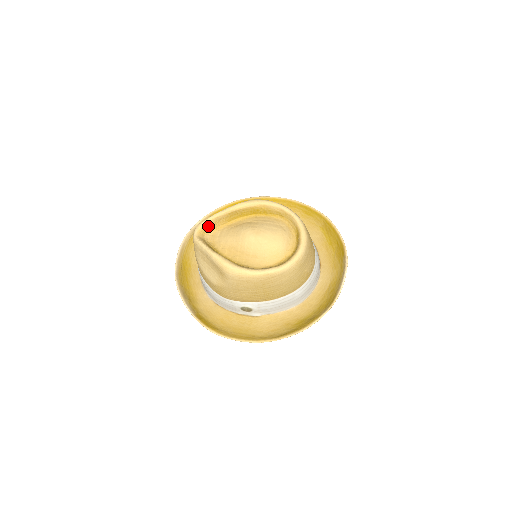
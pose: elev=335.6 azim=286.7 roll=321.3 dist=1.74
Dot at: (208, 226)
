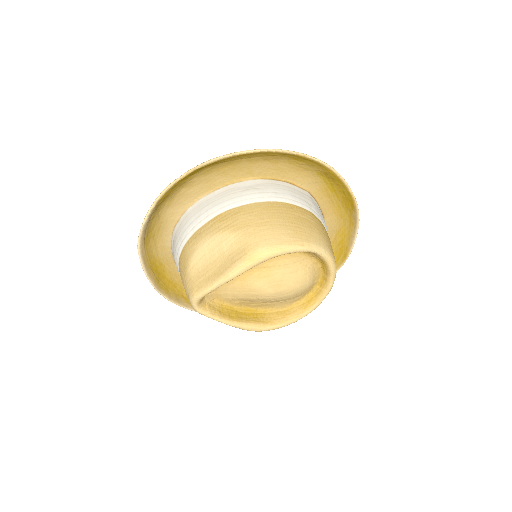
Dot at: (207, 294)
